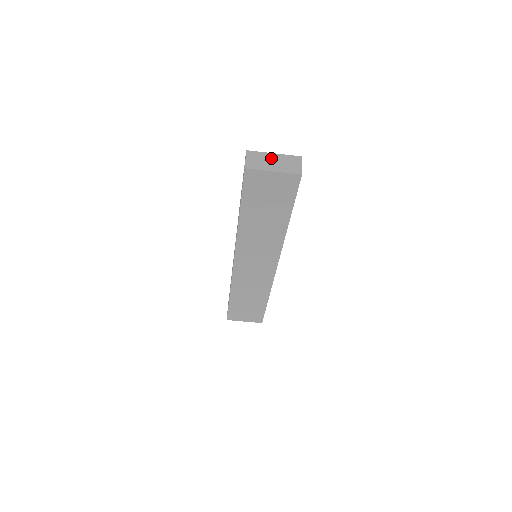
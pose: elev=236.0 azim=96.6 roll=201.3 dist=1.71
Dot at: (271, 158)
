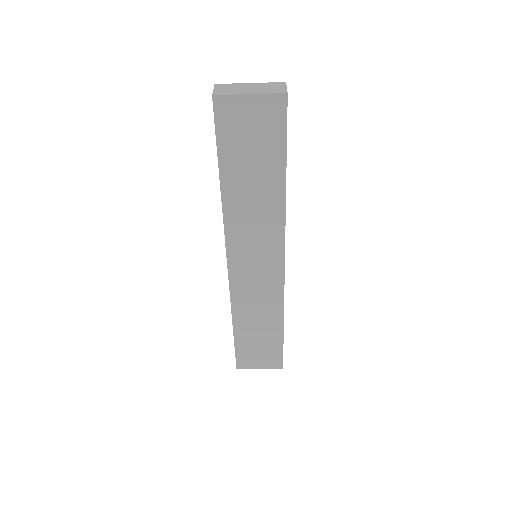
Dot at: (246, 86)
